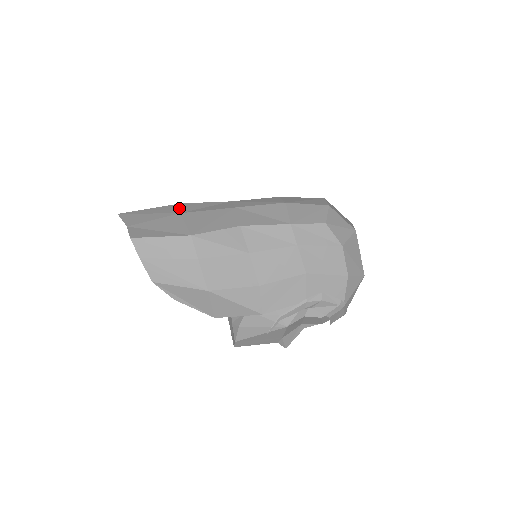
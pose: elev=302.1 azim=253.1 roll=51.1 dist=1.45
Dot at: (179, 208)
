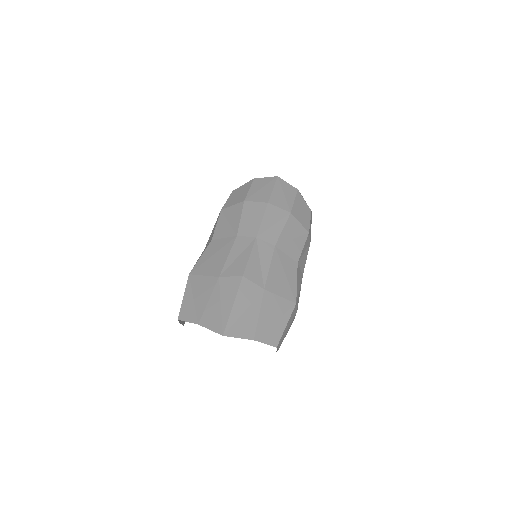
Dot at: (253, 284)
